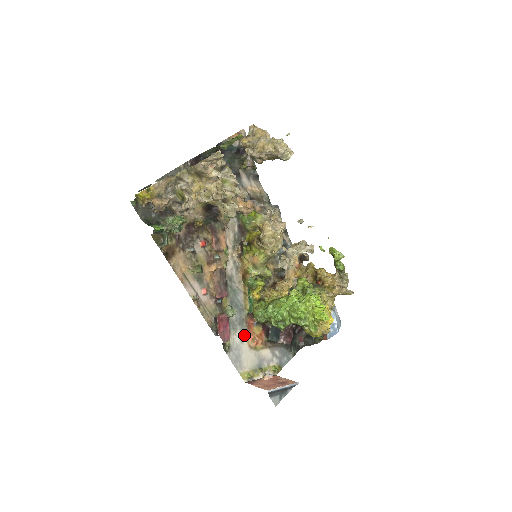
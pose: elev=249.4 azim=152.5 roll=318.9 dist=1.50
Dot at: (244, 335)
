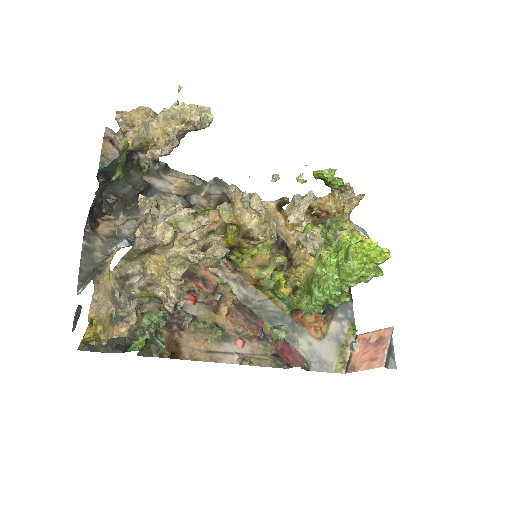
Dot at: (305, 336)
